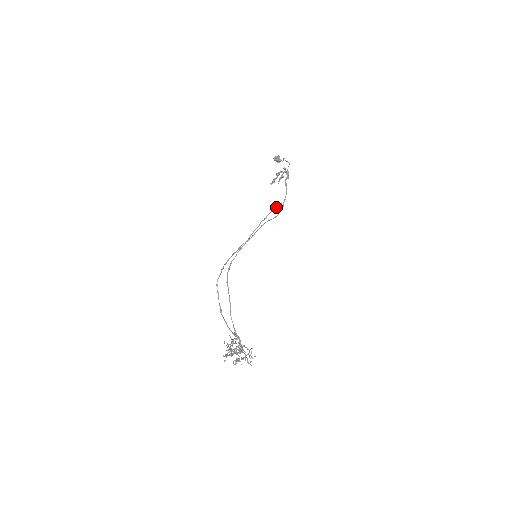
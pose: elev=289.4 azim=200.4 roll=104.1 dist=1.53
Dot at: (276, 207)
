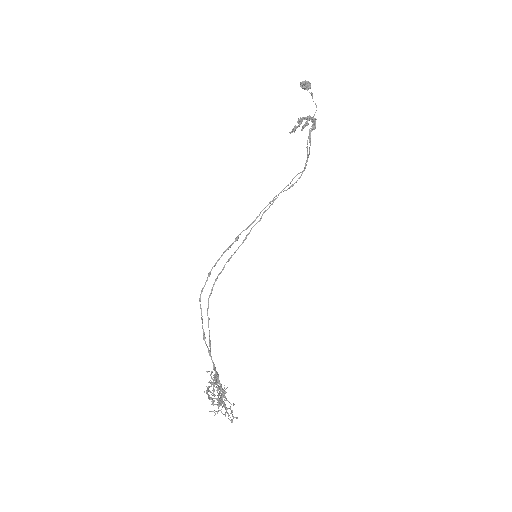
Dot at: occluded
